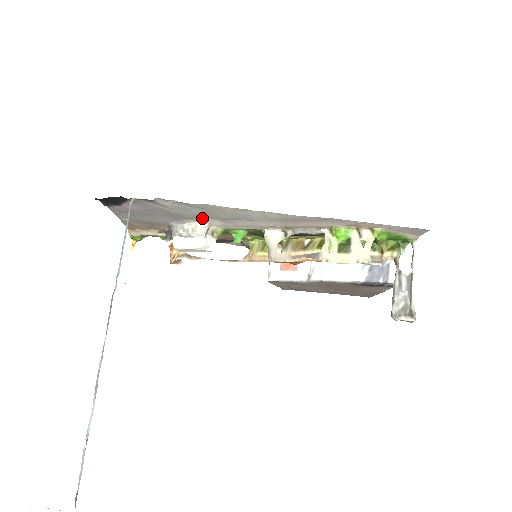
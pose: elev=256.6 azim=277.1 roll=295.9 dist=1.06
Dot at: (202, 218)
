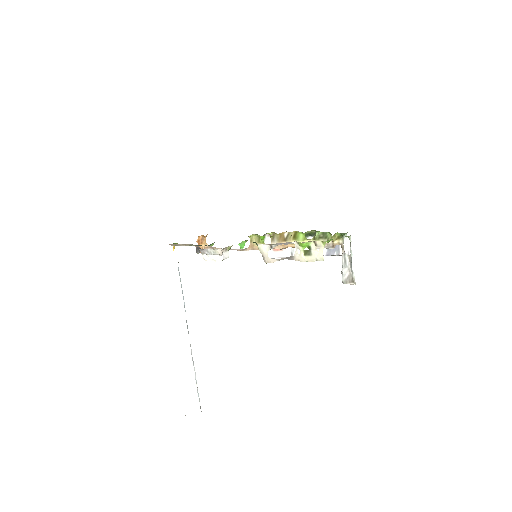
Dot at: occluded
